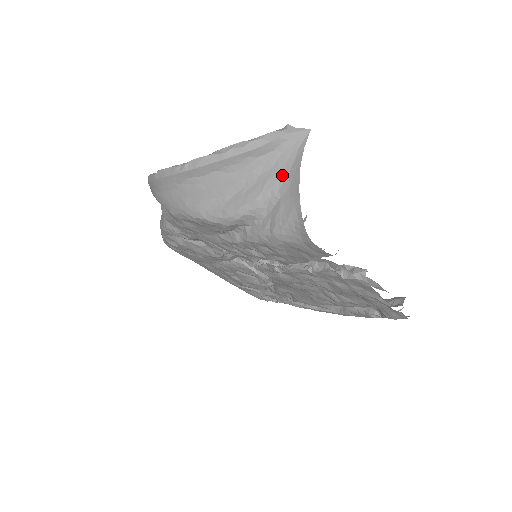
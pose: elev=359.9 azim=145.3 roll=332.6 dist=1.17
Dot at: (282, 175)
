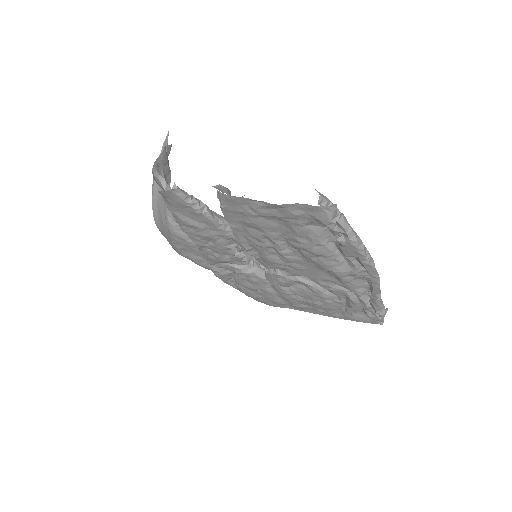
Dot at: (165, 170)
